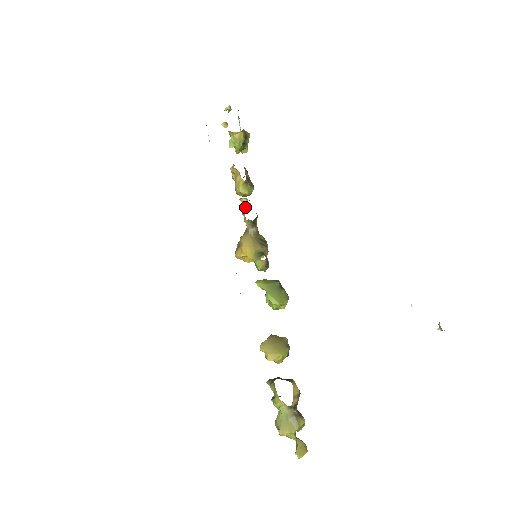
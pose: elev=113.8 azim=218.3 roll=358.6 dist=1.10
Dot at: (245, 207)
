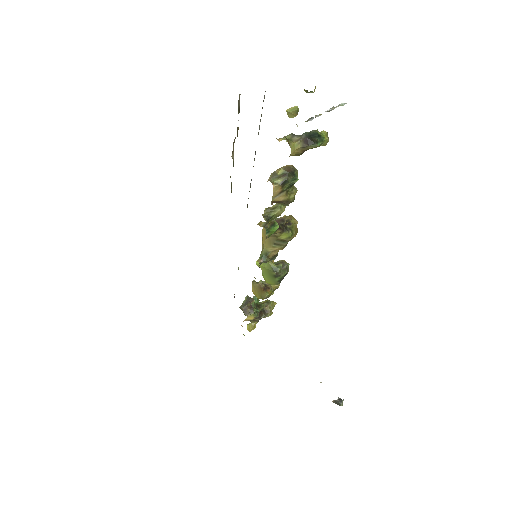
Dot at: occluded
